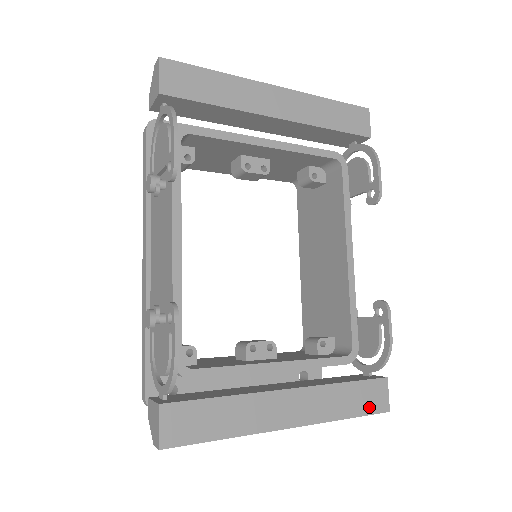
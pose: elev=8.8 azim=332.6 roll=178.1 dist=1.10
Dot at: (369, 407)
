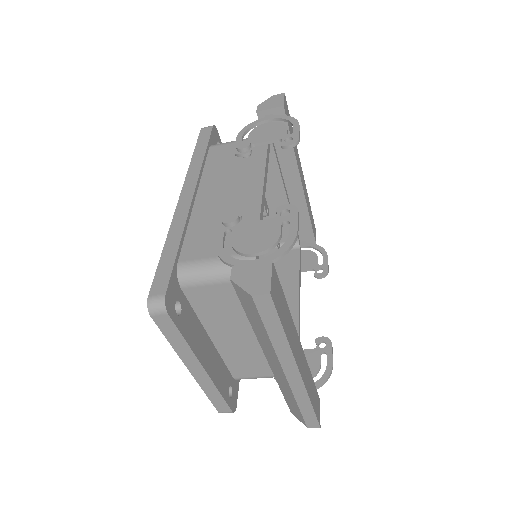
Dot at: (316, 410)
